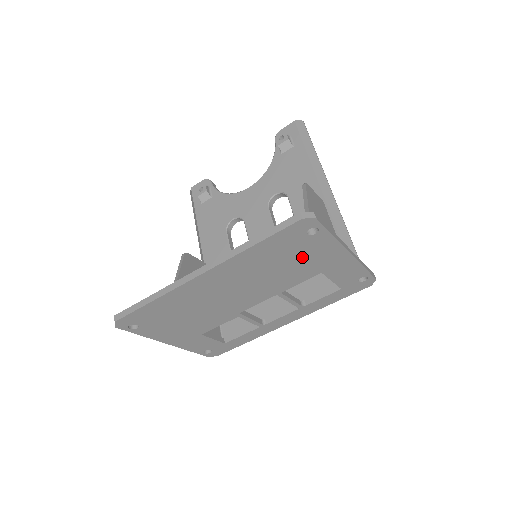
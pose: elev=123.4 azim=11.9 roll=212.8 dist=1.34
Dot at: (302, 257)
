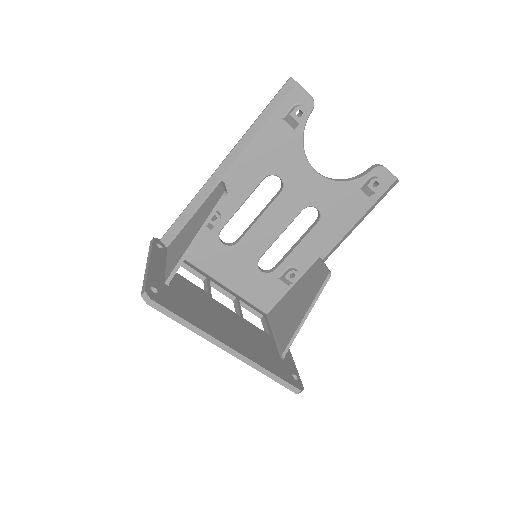
Dot at: occluded
